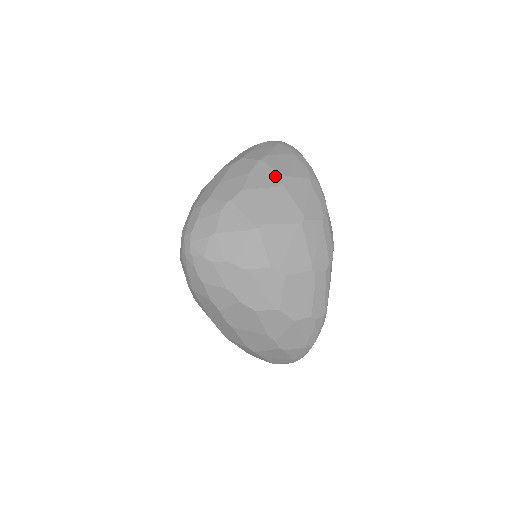
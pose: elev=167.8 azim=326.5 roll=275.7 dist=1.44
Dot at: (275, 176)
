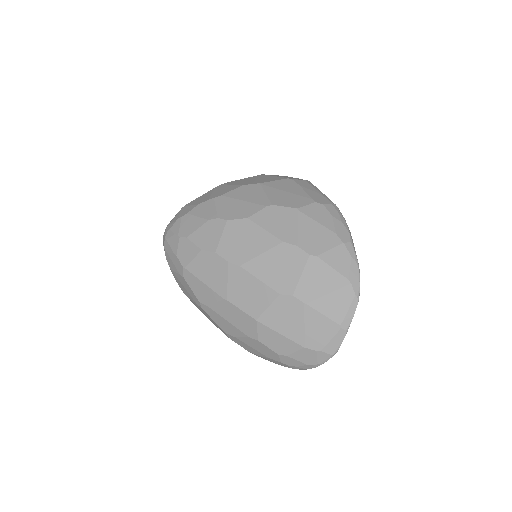
Dot at: occluded
